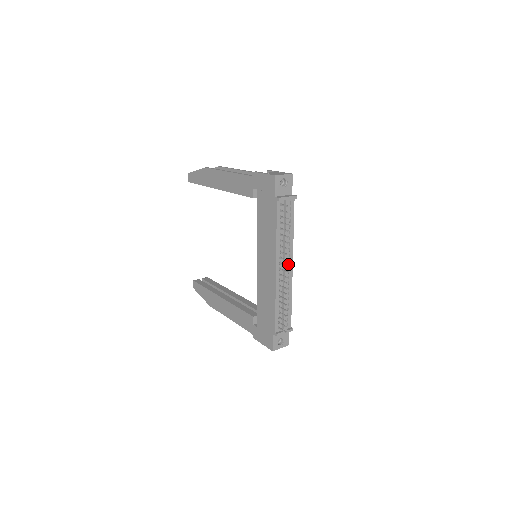
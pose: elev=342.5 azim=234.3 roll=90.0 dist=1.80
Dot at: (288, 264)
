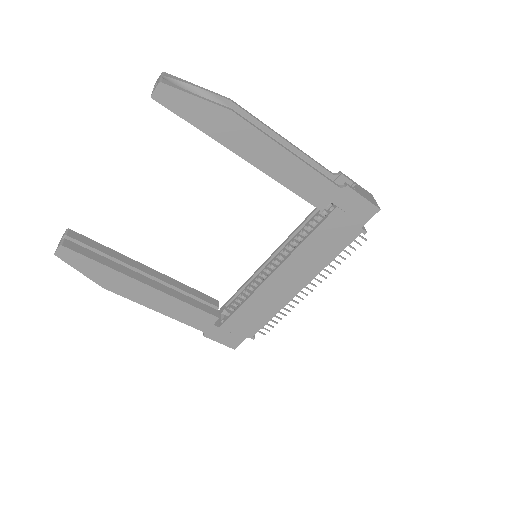
Dot at: occluded
